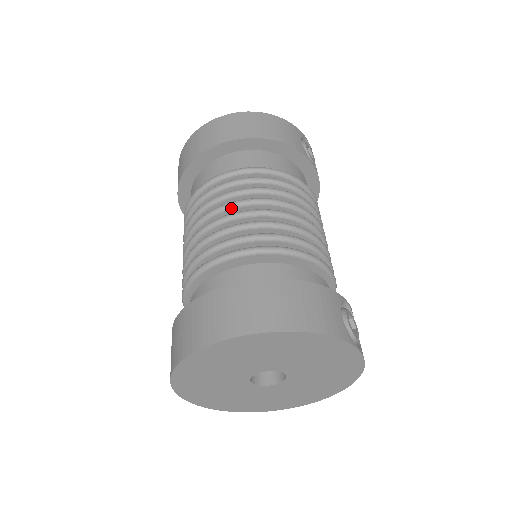
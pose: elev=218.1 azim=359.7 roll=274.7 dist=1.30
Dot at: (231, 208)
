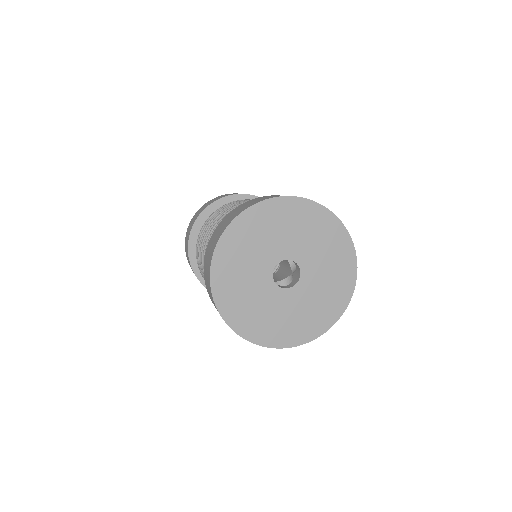
Dot at: occluded
